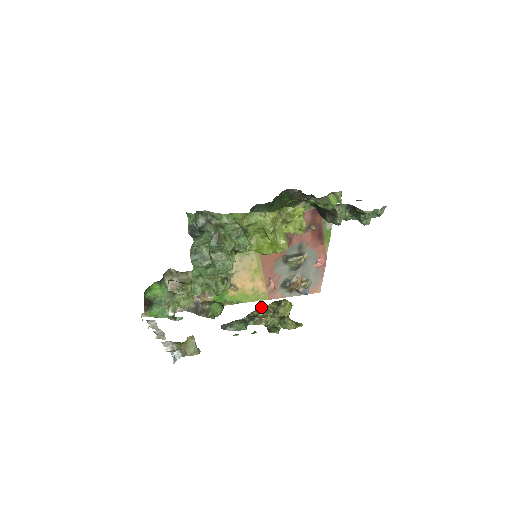
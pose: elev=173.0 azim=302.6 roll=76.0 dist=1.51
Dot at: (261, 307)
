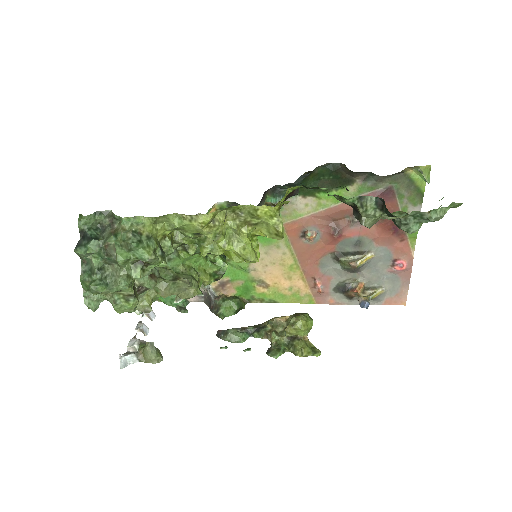
Dot at: (272, 318)
